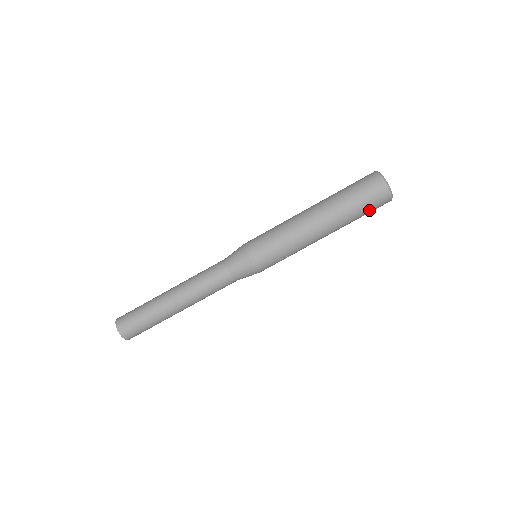
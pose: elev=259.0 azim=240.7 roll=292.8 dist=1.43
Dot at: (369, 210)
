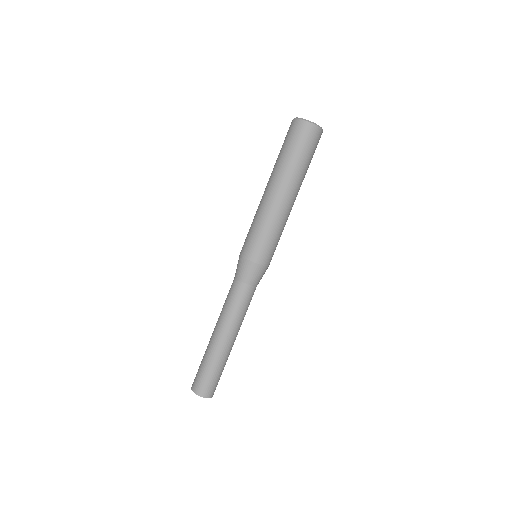
Dot at: occluded
